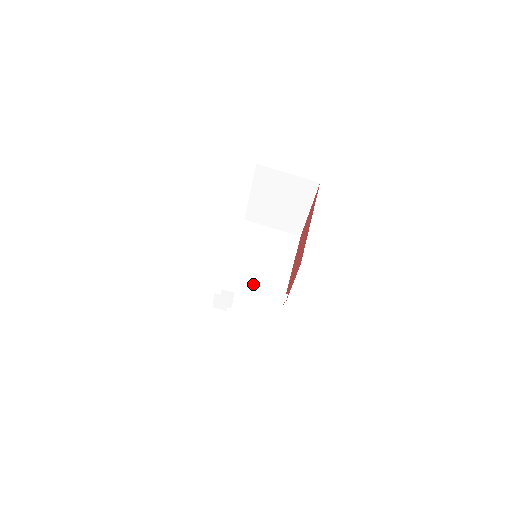
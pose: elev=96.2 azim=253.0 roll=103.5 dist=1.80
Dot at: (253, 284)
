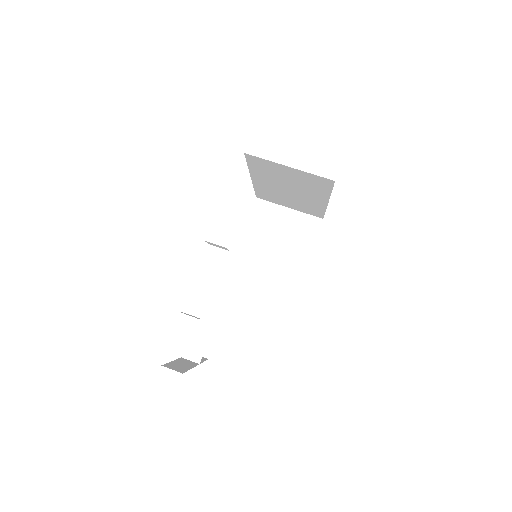
Dot at: occluded
